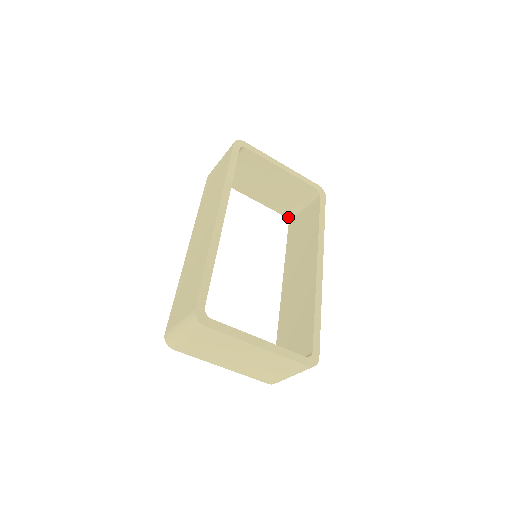
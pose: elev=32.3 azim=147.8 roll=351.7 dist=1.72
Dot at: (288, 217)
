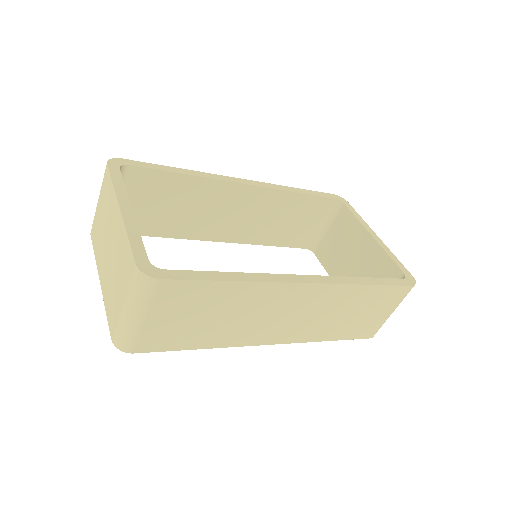
Dot at: occluded
